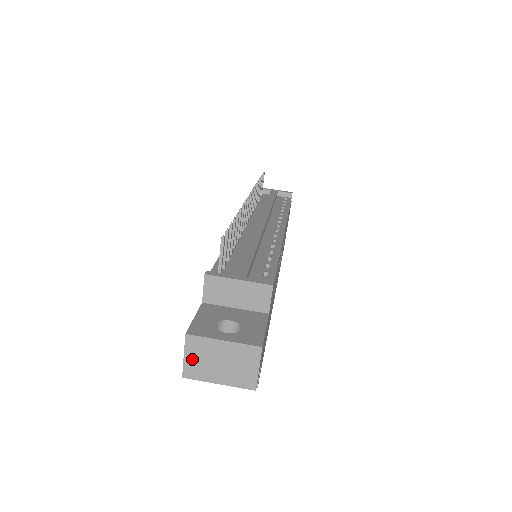
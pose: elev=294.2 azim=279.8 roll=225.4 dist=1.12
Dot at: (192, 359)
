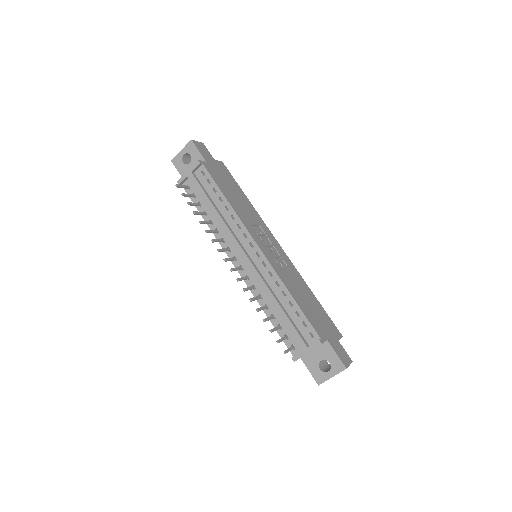
Dot at: occluded
